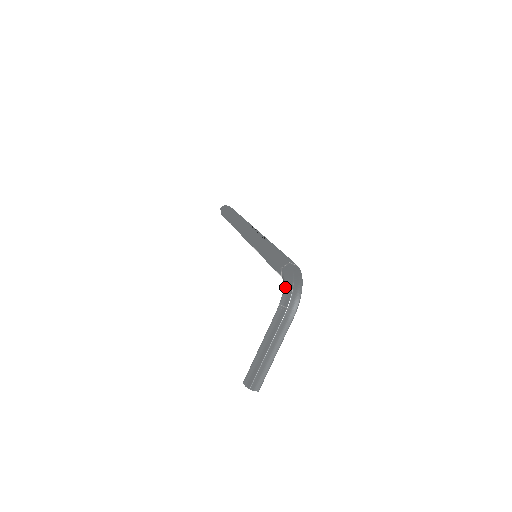
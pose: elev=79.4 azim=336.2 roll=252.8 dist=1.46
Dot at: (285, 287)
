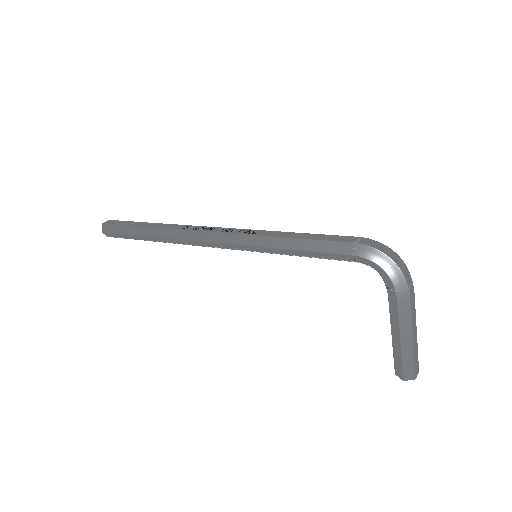
Dot at: (387, 272)
